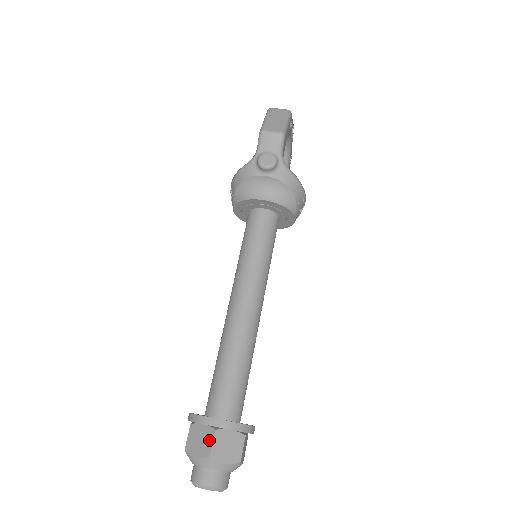
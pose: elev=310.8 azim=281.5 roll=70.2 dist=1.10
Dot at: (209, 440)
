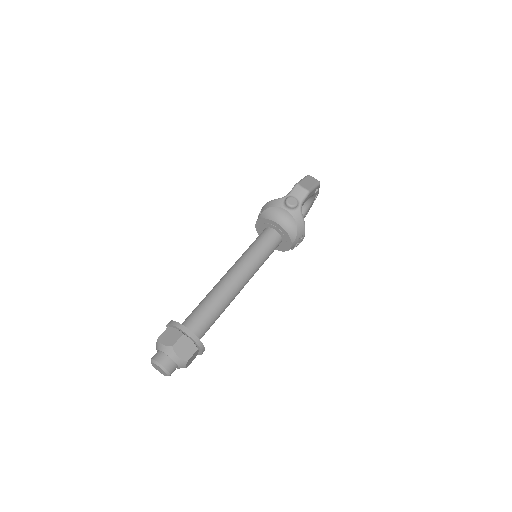
Dot at: (176, 338)
